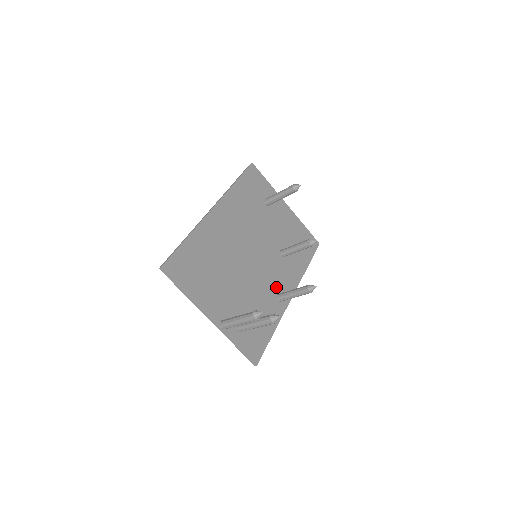
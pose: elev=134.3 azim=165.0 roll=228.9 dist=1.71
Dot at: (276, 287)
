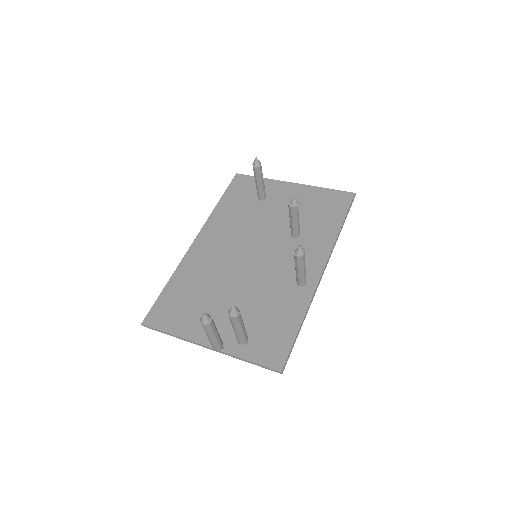
Dot at: (294, 273)
